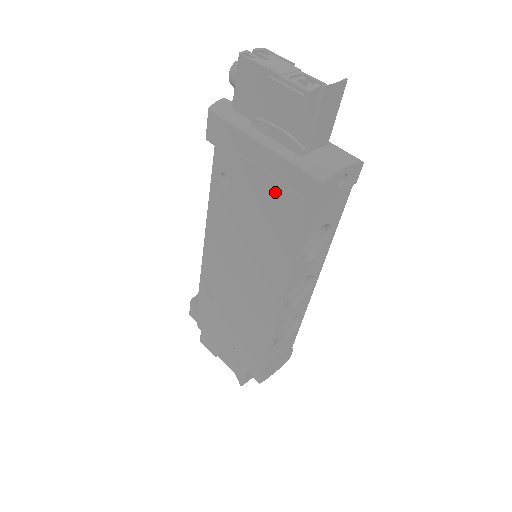
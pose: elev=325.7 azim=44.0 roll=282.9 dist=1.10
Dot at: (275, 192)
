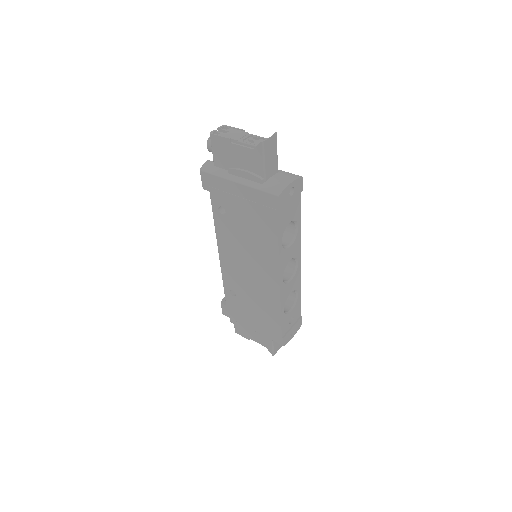
Dot at: (254, 210)
